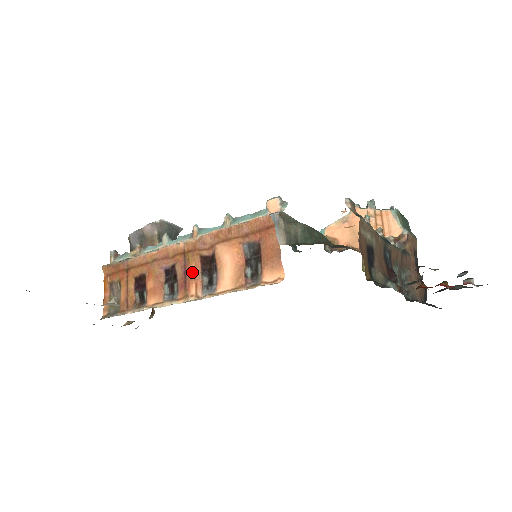
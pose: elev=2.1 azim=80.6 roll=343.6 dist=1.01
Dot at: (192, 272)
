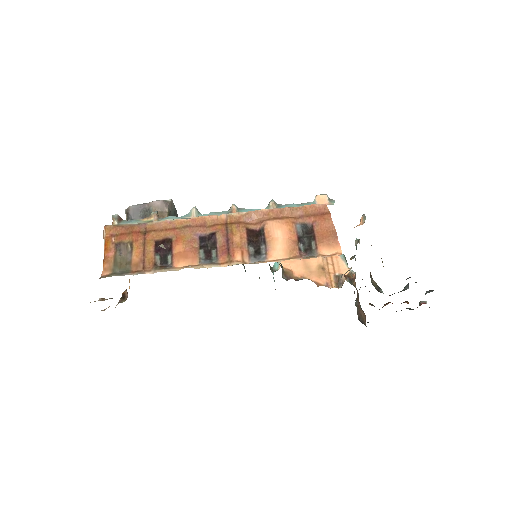
Dot at: (237, 241)
